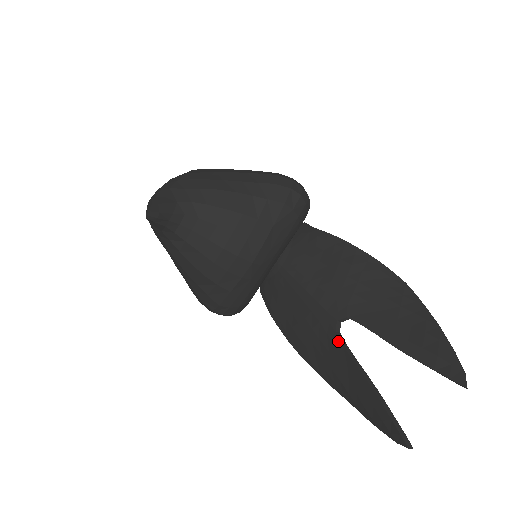
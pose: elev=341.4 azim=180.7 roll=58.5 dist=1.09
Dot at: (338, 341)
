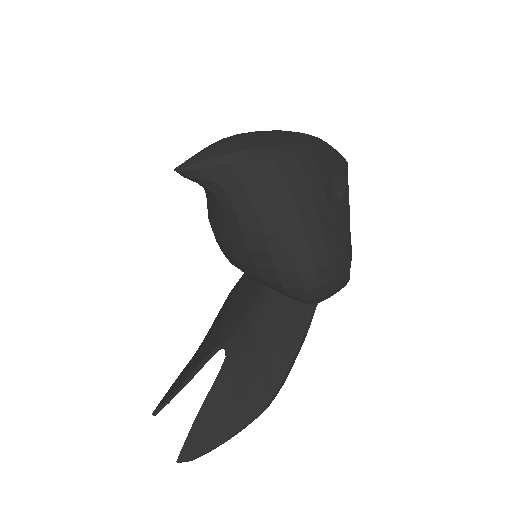
Dot at: (212, 349)
